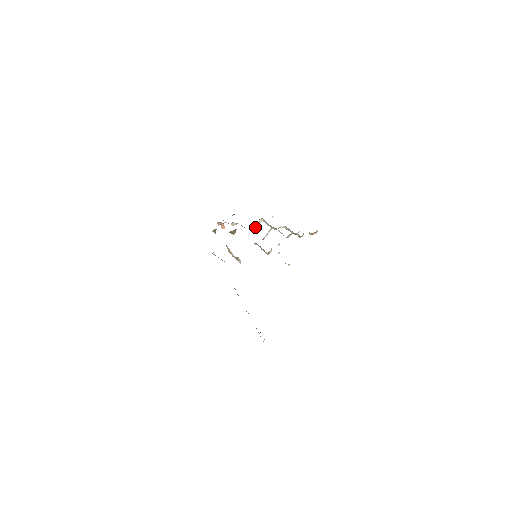
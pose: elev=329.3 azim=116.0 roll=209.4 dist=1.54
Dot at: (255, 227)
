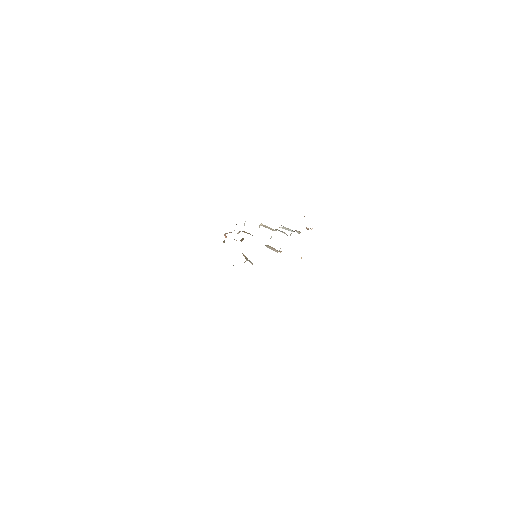
Dot at: occluded
